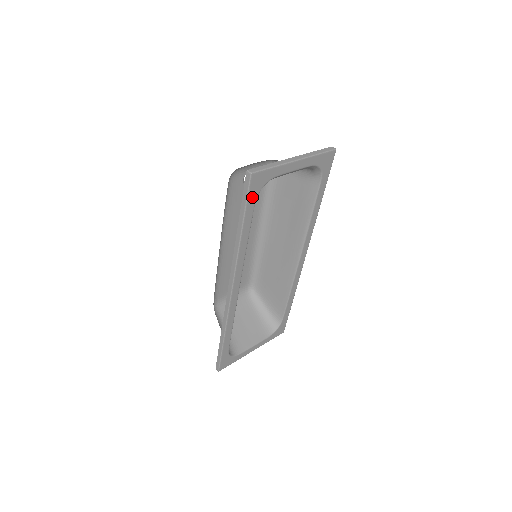
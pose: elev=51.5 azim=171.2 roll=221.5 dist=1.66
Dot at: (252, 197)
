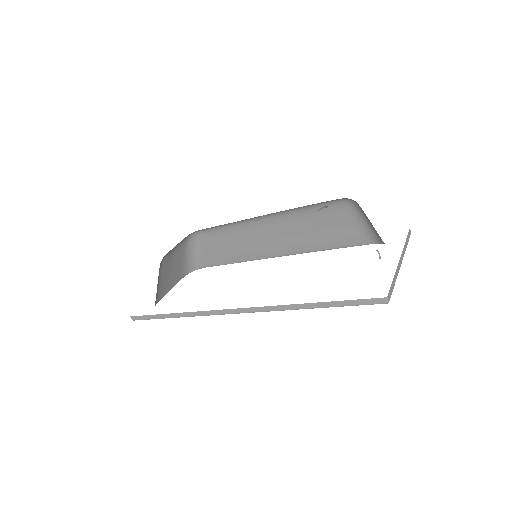
Dot at: occluded
